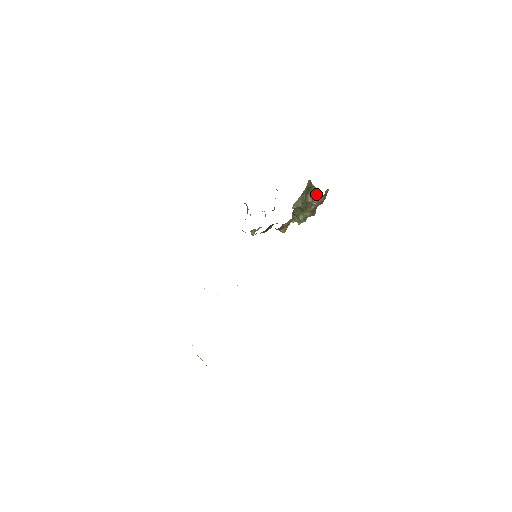
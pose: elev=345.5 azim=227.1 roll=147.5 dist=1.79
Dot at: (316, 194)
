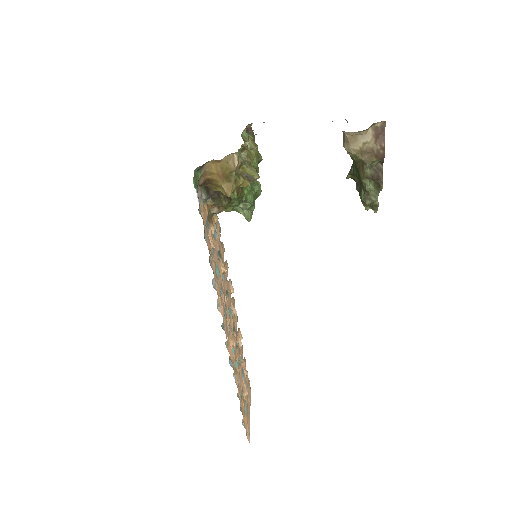
Dot at: (343, 133)
